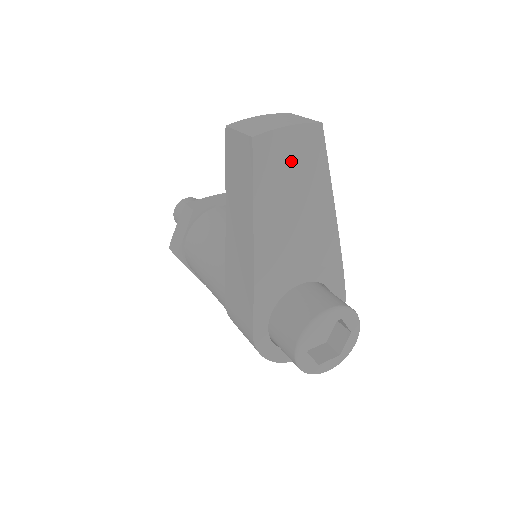
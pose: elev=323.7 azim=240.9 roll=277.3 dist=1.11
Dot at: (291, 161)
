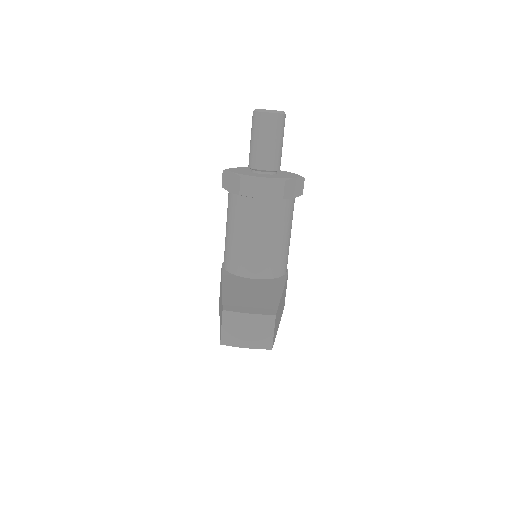
Dot at: occluded
